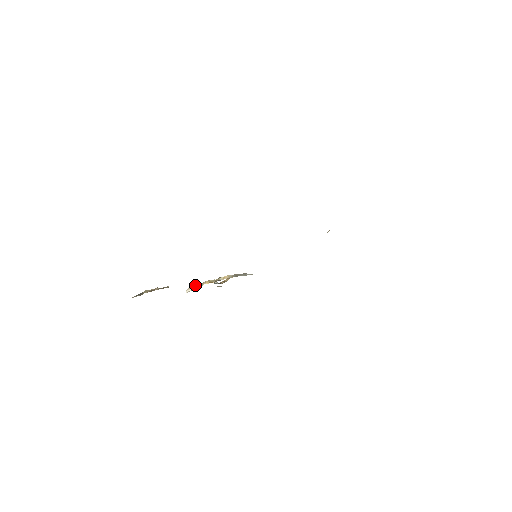
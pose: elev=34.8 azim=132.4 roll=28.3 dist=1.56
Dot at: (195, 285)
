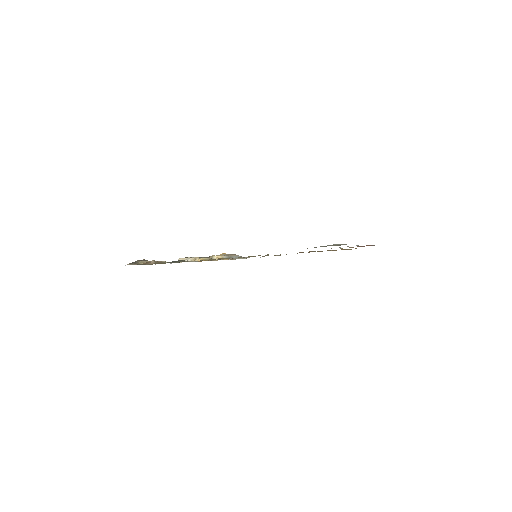
Dot at: (188, 257)
